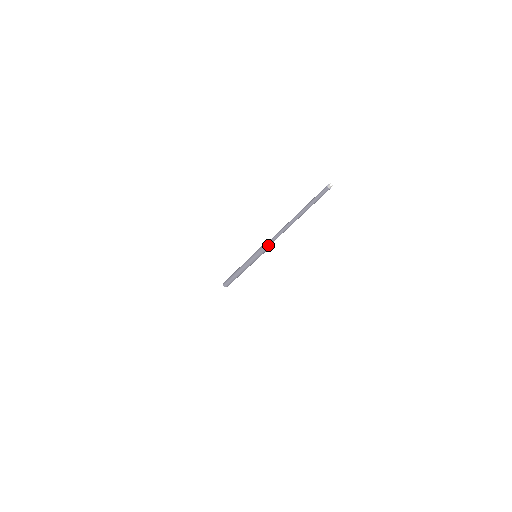
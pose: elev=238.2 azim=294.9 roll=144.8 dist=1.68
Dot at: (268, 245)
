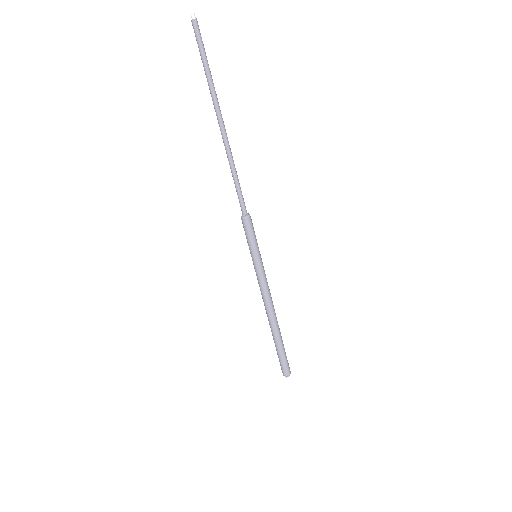
Dot at: (244, 211)
